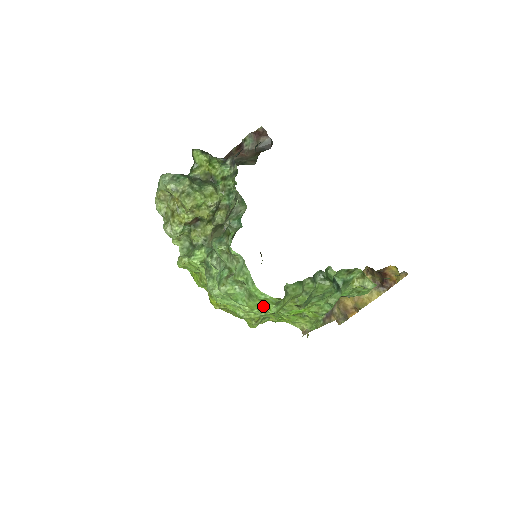
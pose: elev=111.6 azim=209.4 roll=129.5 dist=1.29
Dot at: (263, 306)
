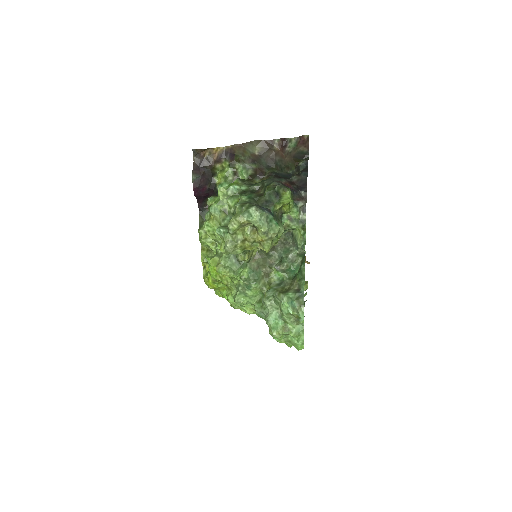
Dot at: occluded
